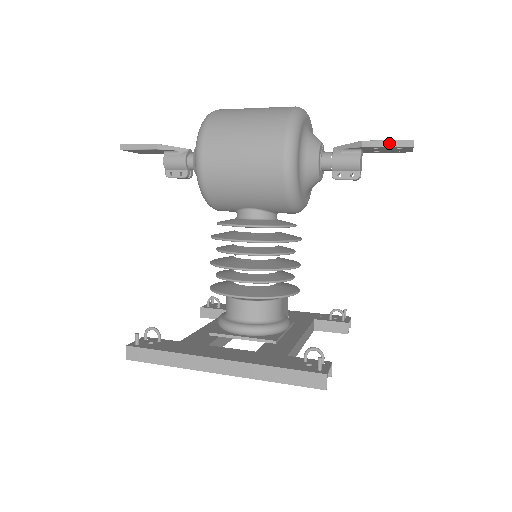
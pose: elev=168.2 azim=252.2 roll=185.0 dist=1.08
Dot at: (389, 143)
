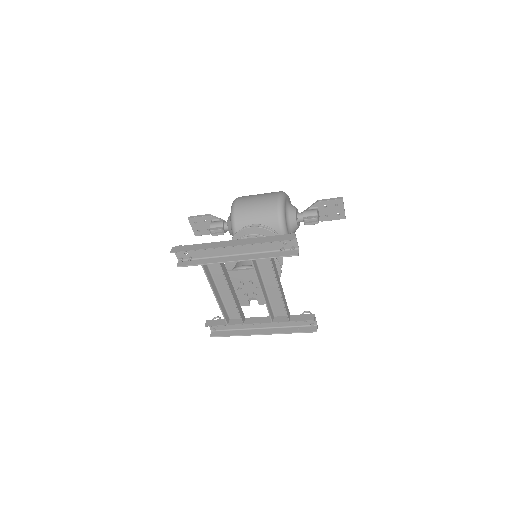
Dot at: (331, 199)
